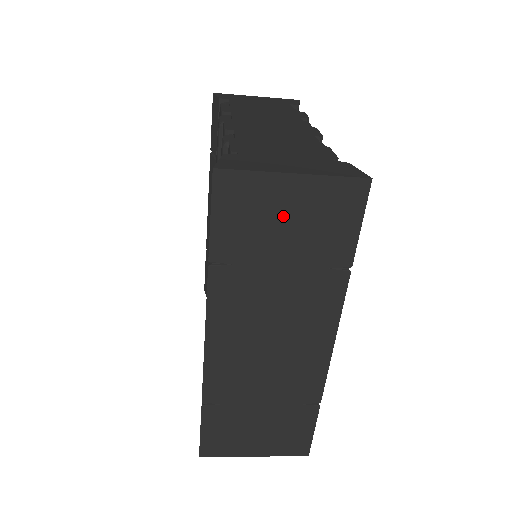
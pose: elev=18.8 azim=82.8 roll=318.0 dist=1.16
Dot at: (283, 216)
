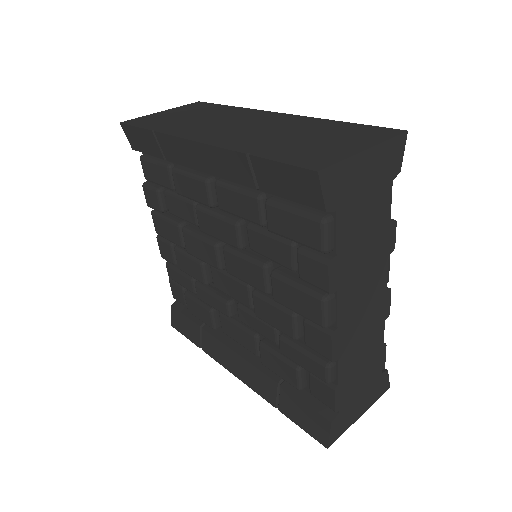
Dot at: occluded
